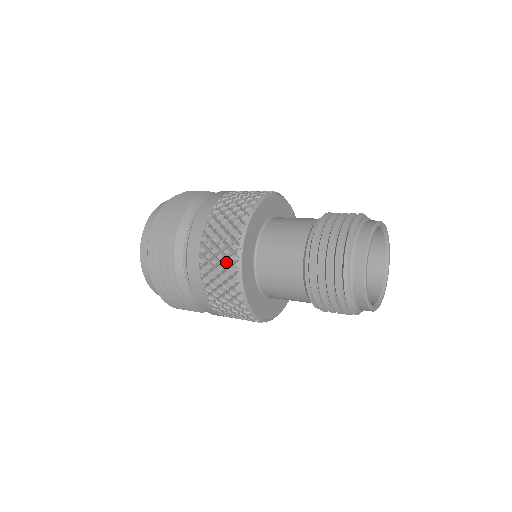
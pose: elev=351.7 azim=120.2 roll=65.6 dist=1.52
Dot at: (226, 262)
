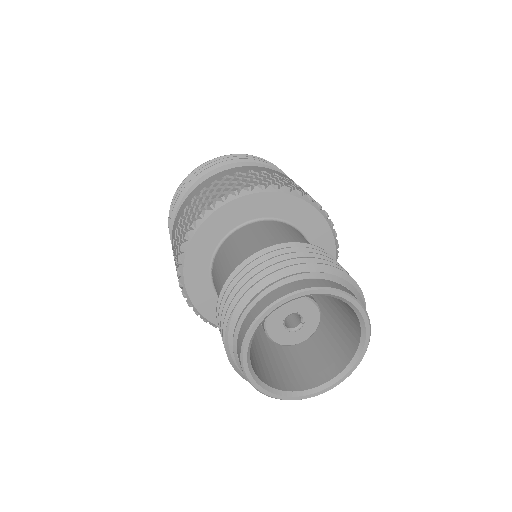
Dot at: occluded
